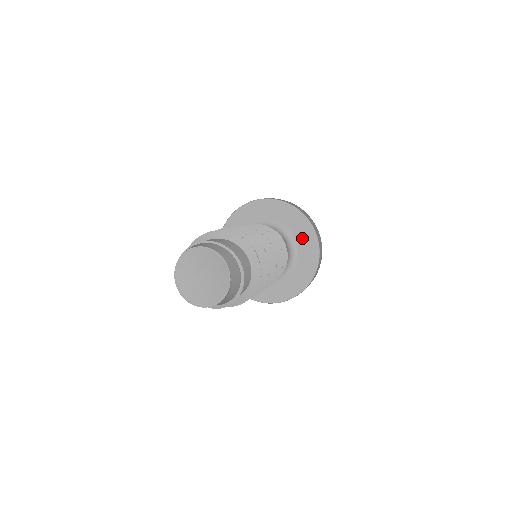
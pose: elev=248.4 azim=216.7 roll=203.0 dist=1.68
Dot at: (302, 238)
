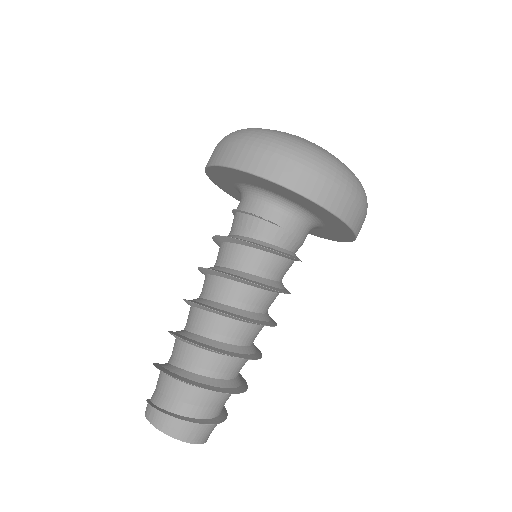
Dot at: (287, 196)
